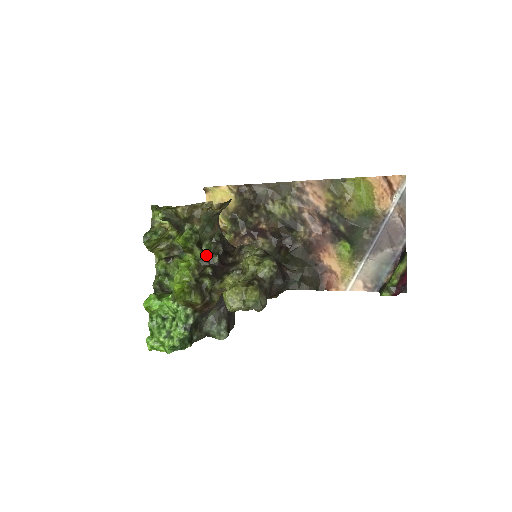
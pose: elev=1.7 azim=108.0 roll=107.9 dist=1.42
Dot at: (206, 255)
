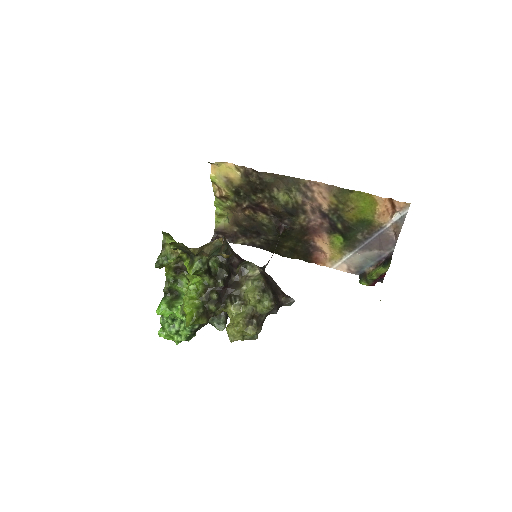
Dot at: (213, 281)
